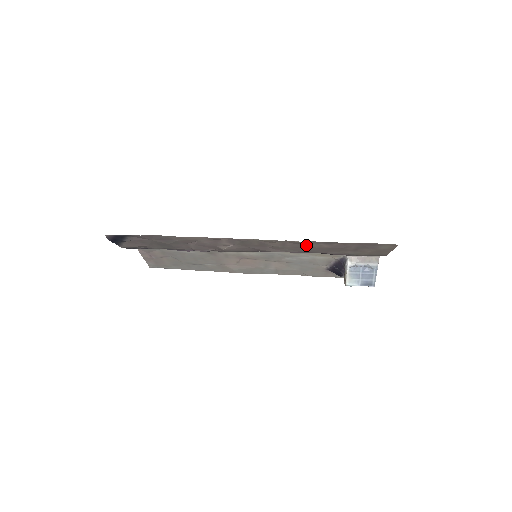
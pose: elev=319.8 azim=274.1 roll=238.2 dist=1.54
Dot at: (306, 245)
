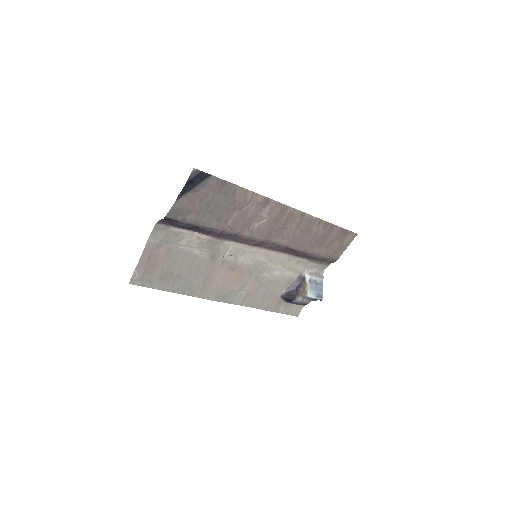
Dot at: (310, 229)
